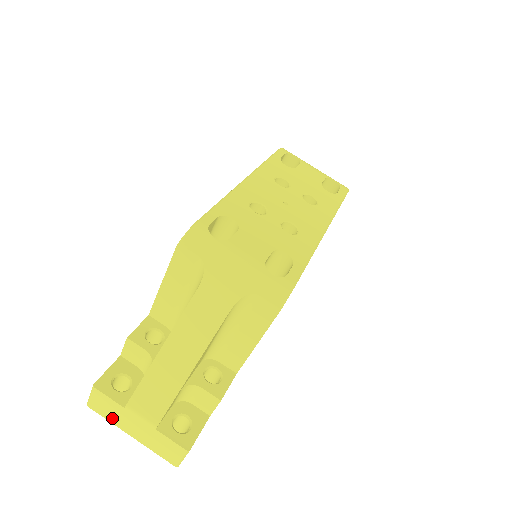
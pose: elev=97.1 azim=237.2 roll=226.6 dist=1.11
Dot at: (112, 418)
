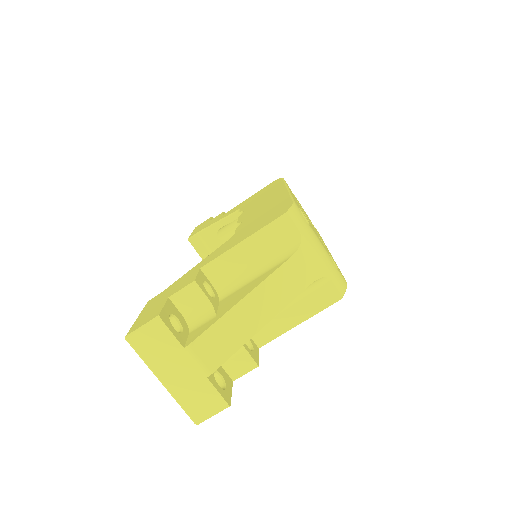
Dot at: (153, 358)
